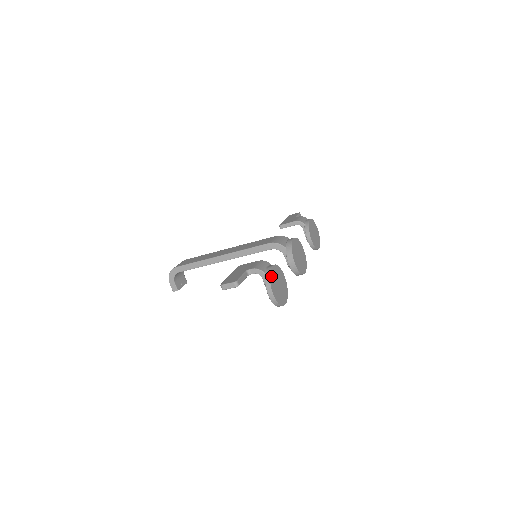
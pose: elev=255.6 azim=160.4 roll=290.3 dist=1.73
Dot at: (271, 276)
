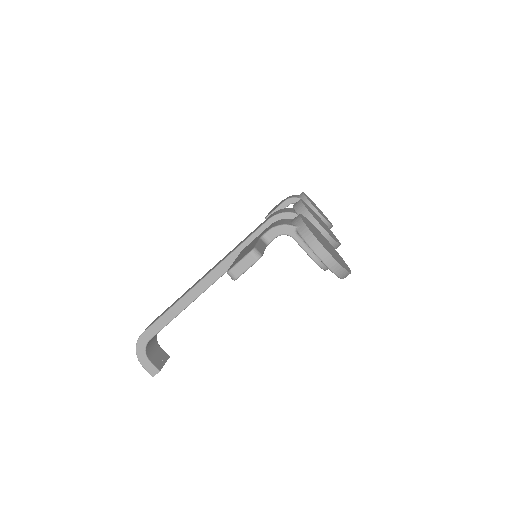
Dot at: (307, 226)
